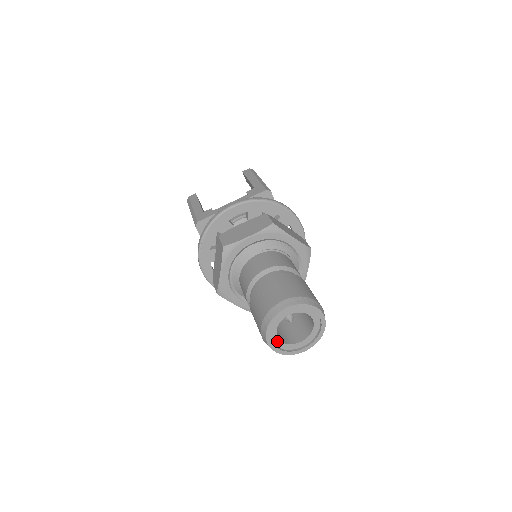
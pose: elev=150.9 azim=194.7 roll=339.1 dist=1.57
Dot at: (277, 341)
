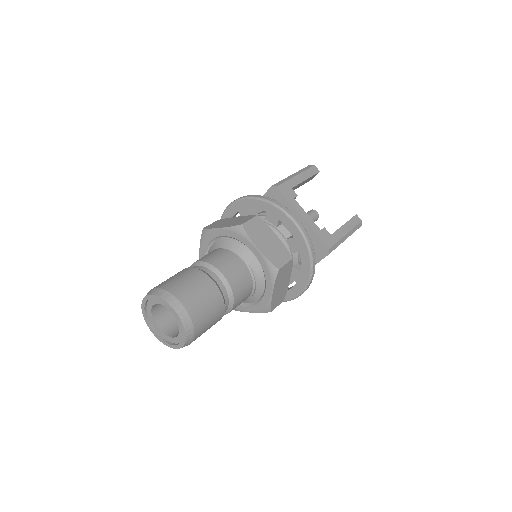
Dot at: (150, 306)
